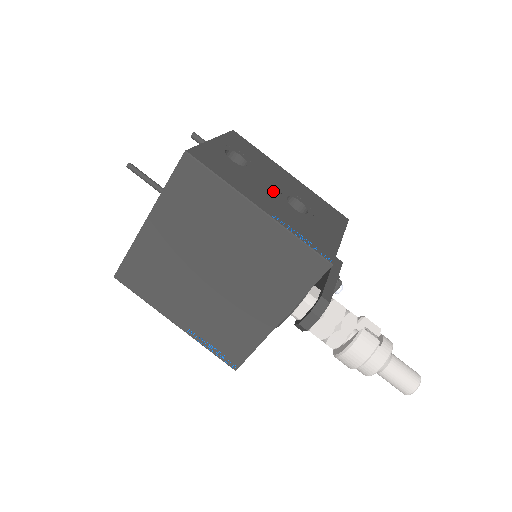
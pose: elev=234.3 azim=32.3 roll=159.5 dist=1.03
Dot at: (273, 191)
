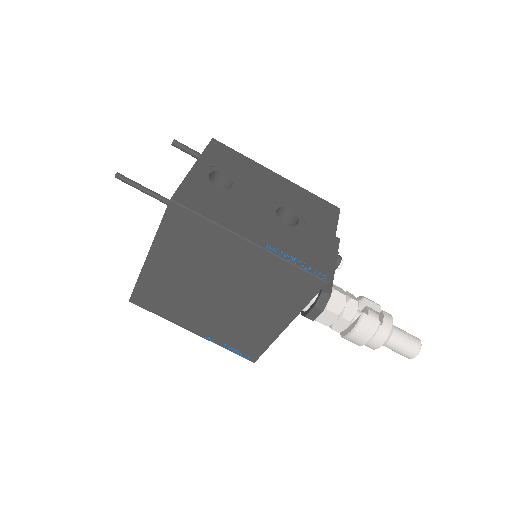
Dot at: (262, 209)
